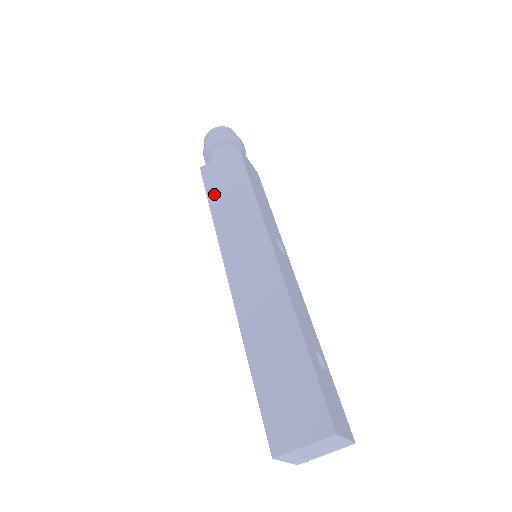
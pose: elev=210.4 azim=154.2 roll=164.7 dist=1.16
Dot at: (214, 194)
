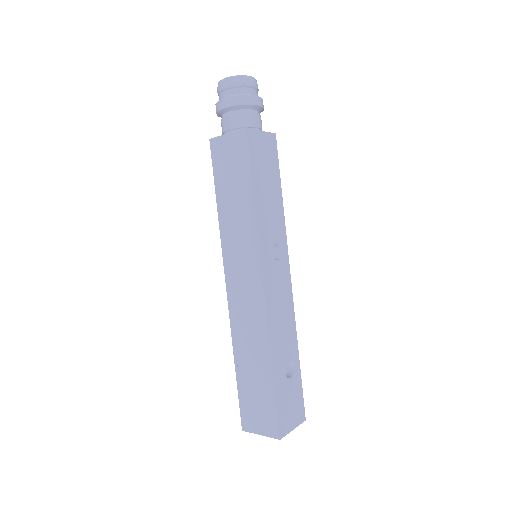
Dot at: (220, 185)
